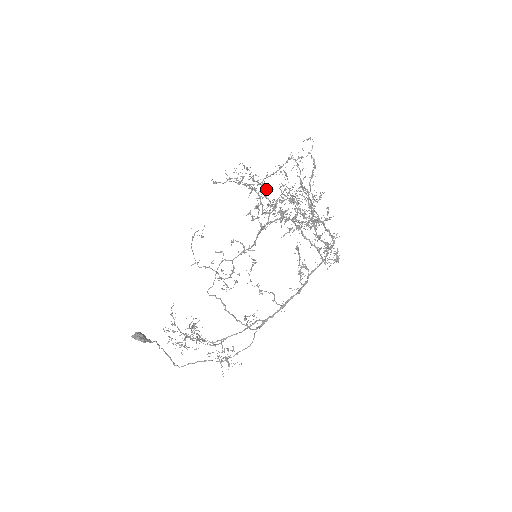
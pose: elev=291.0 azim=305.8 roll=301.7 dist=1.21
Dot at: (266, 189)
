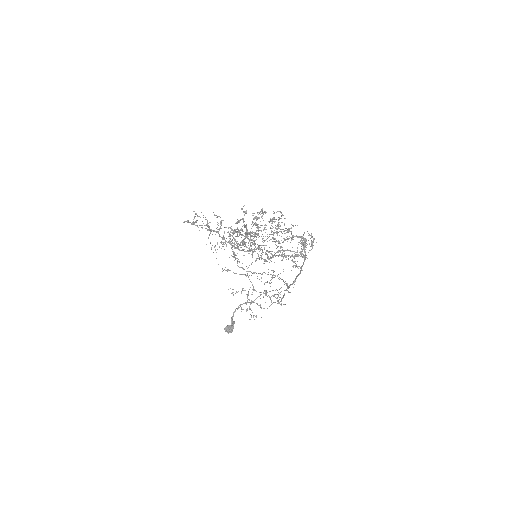
Dot at: (235, 240)
